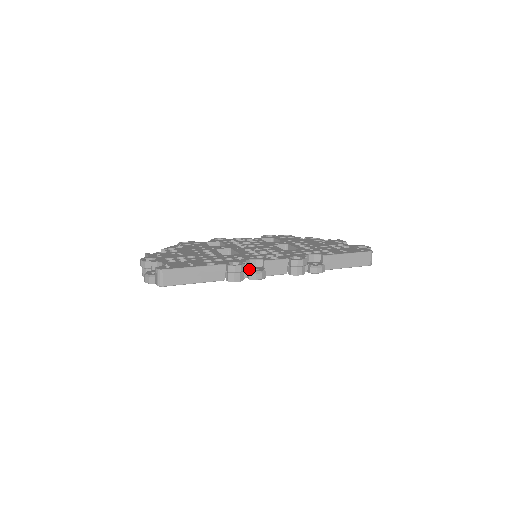
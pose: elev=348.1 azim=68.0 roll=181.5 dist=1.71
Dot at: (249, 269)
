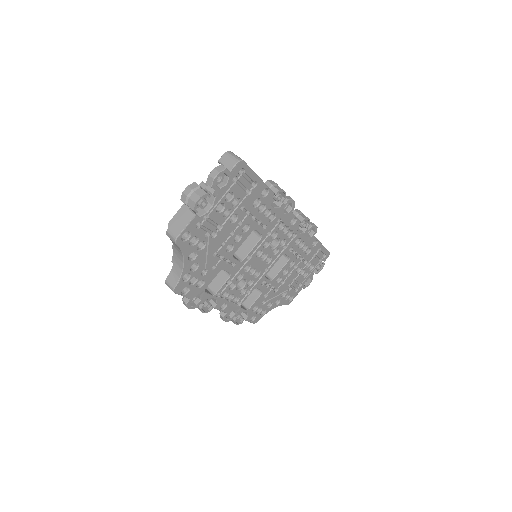
Dot at: occluded
